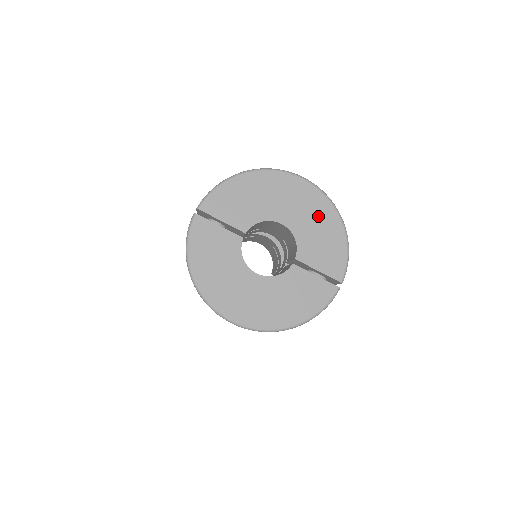
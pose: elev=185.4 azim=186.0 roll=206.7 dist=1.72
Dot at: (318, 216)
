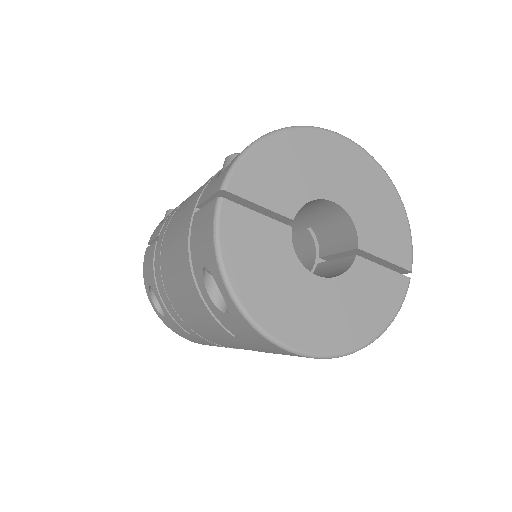
Dot at: (372, 187)
